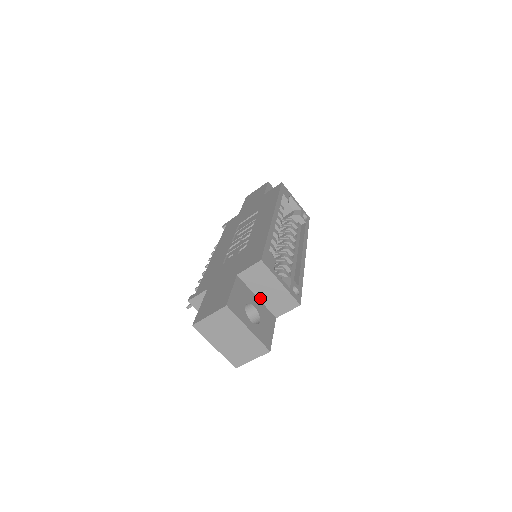
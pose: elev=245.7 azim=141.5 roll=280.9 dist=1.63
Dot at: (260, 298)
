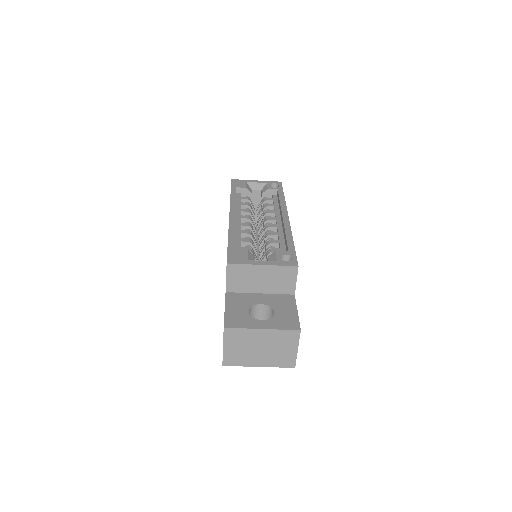
Dot at: (263, 292)
